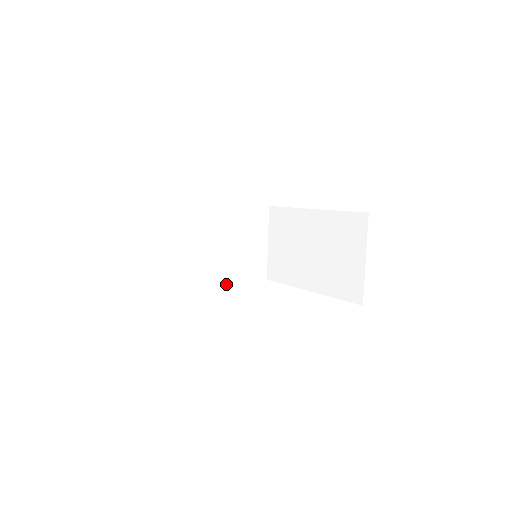
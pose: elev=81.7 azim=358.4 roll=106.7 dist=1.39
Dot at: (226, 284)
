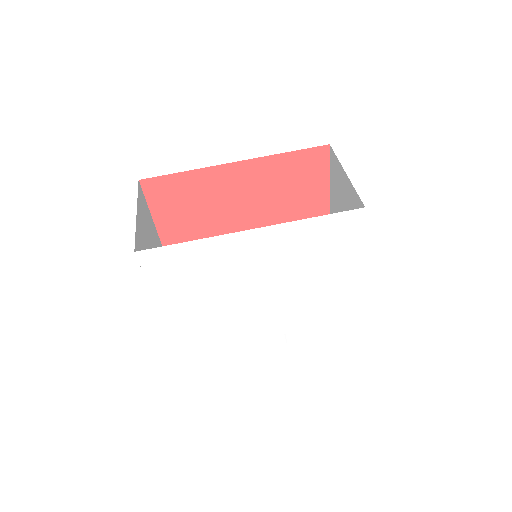
Dot at: occluded
